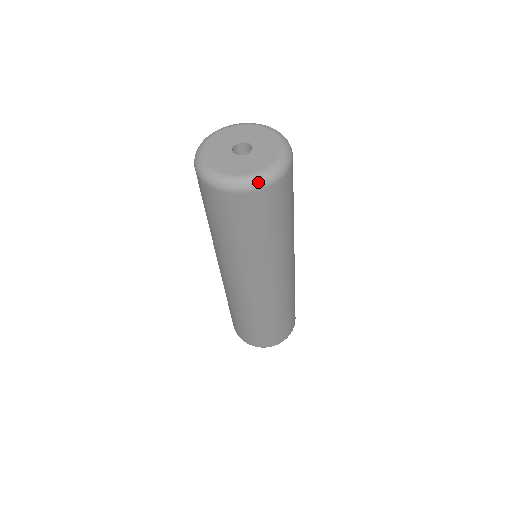
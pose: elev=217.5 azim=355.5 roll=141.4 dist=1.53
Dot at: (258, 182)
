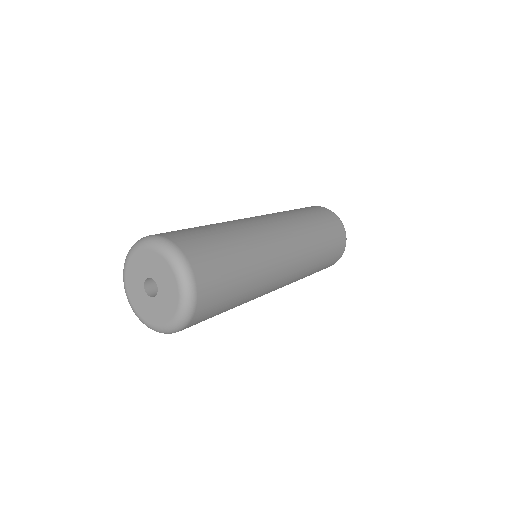
Dot at: (164, 333)
